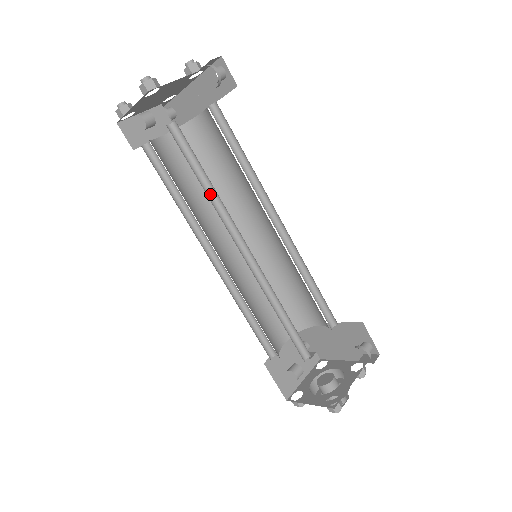
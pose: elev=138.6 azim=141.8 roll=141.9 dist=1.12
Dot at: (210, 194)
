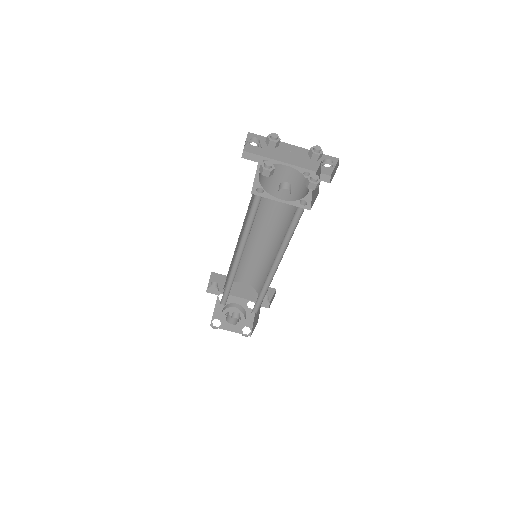
Dot at: (283, 239)
